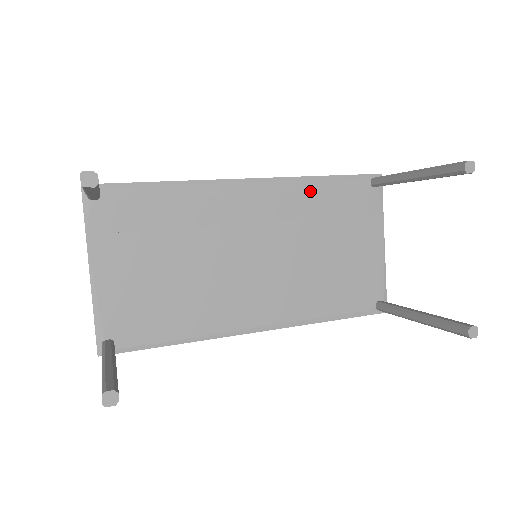
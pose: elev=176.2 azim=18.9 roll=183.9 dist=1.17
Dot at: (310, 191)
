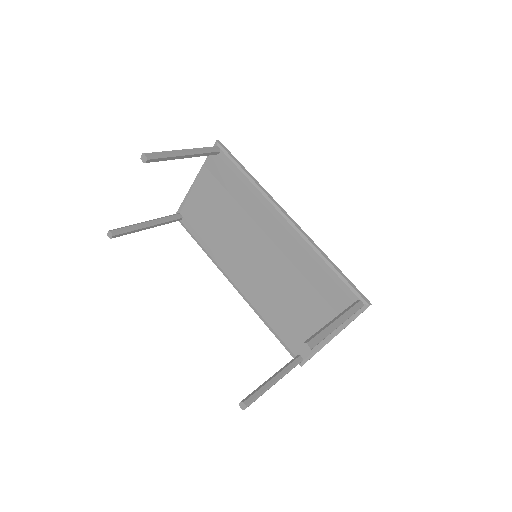
Dot at: (315, 261)
